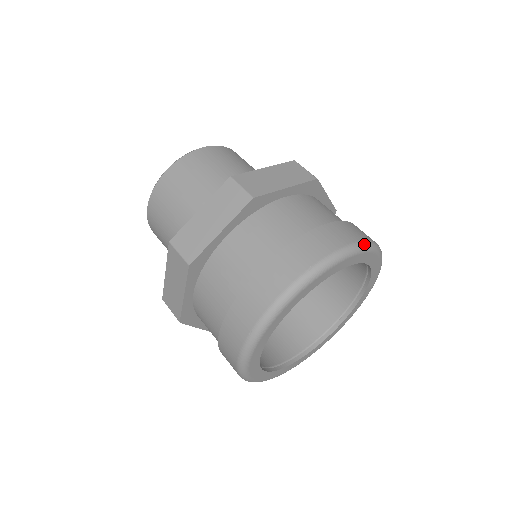
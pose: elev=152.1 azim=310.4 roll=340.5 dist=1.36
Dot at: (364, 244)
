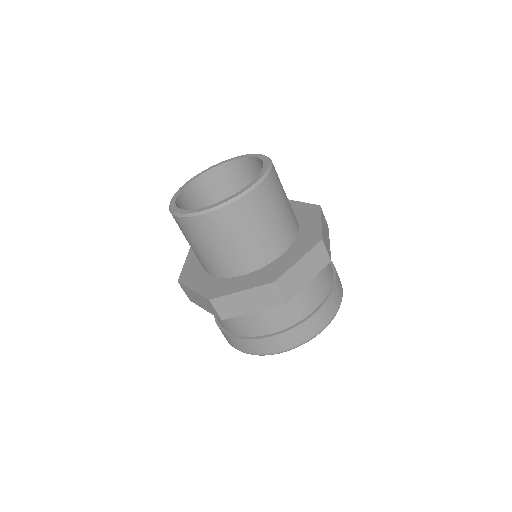
Dot at: occluded
